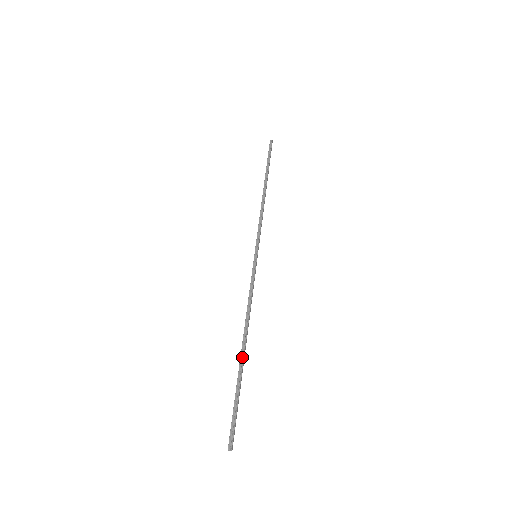
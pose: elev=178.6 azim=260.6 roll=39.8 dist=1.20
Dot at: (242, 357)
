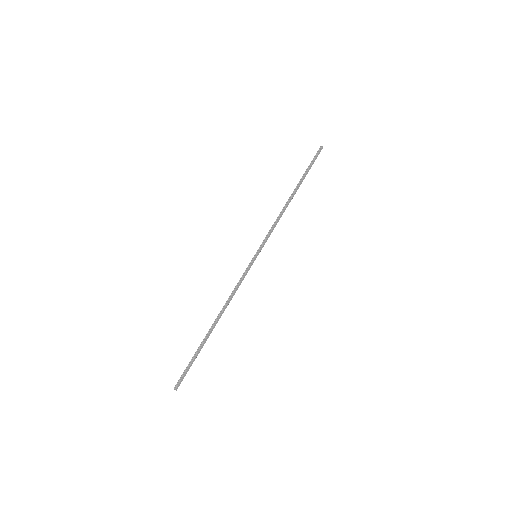
Dot at: (209, 332)
